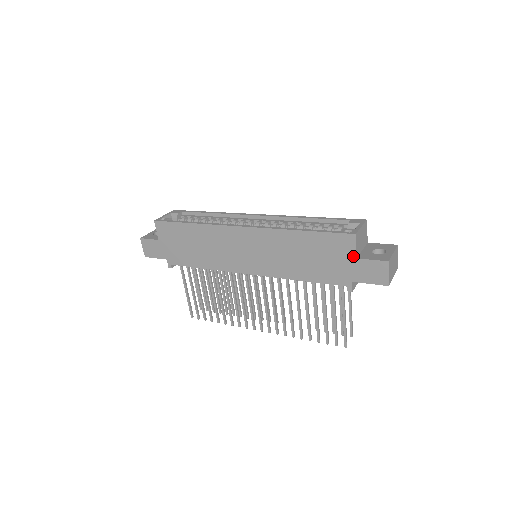
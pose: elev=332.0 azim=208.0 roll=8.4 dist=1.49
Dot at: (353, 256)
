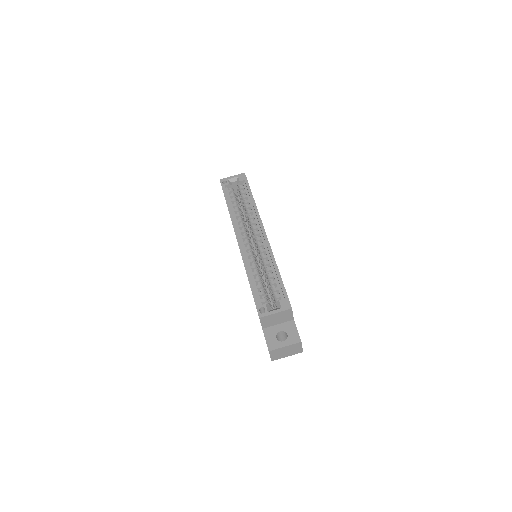
Dot at: (261, 325)
